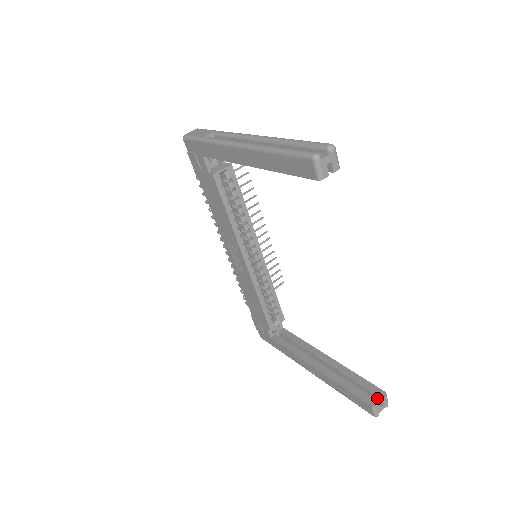
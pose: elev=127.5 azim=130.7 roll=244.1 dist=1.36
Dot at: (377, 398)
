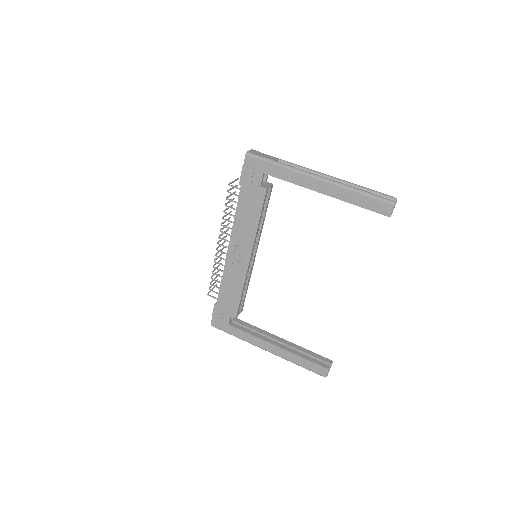
Dot at: (327, 364)
